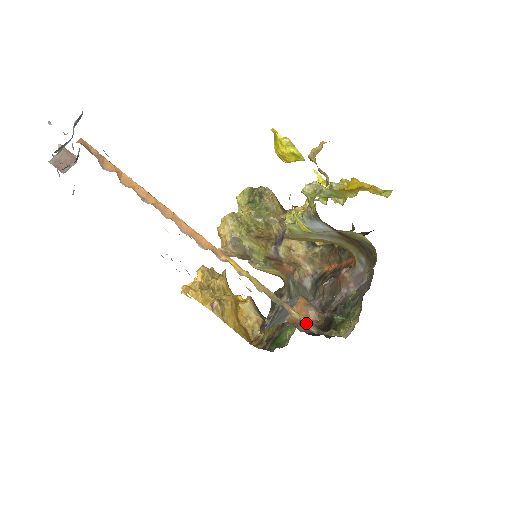
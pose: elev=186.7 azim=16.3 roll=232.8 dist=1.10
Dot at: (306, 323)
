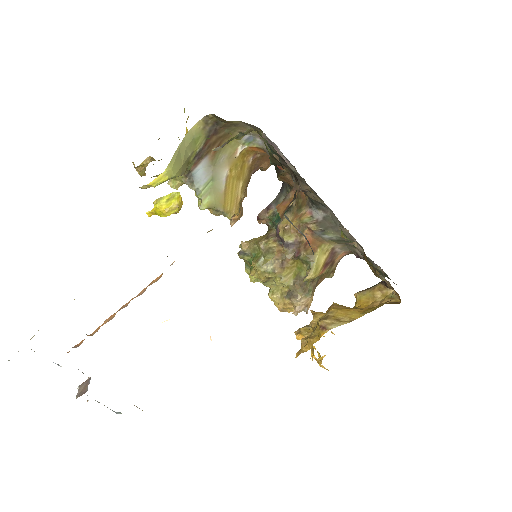
Dot at: occluded
